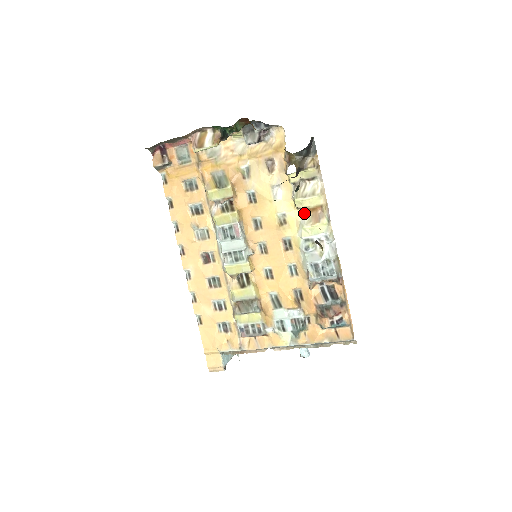
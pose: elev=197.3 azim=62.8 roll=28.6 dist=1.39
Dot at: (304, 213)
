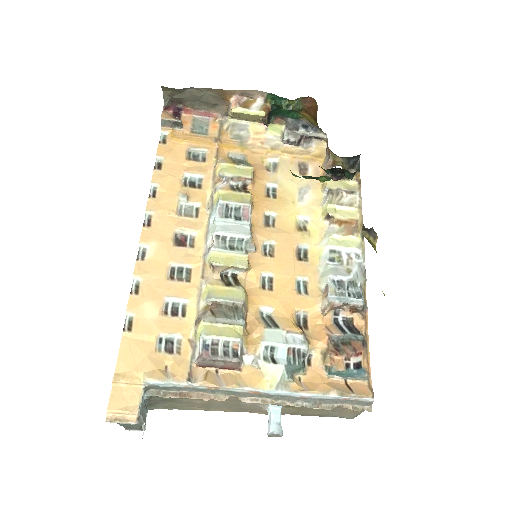
Dot at: (333, 224)
